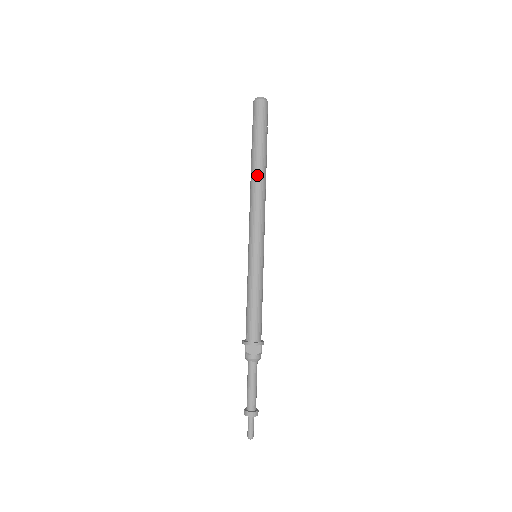
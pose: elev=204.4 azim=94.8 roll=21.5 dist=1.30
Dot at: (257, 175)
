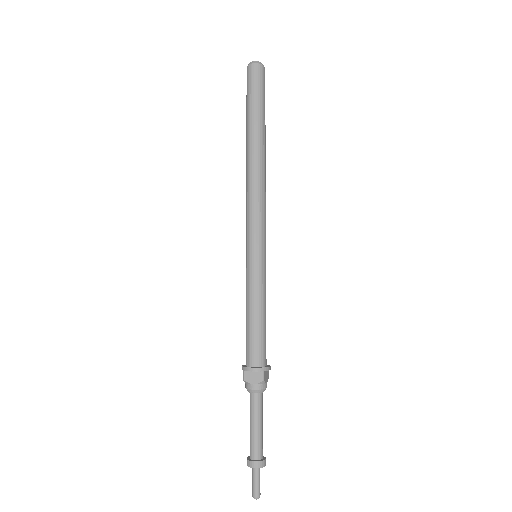
Dot at: (251, 155)
